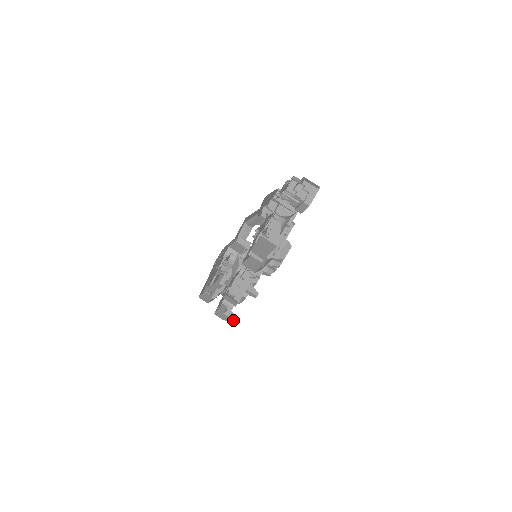
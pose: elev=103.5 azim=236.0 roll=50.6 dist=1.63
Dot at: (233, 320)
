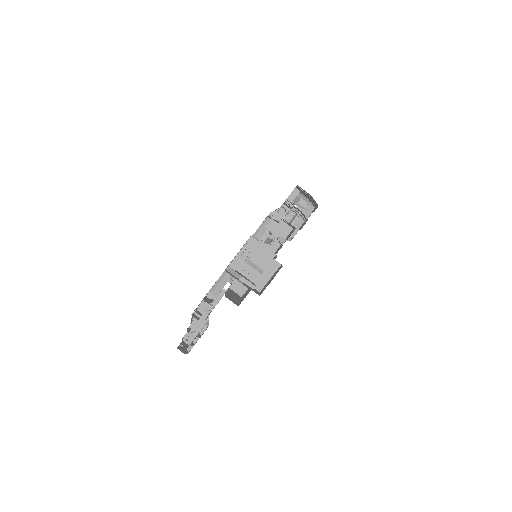
Dot at: occluded
